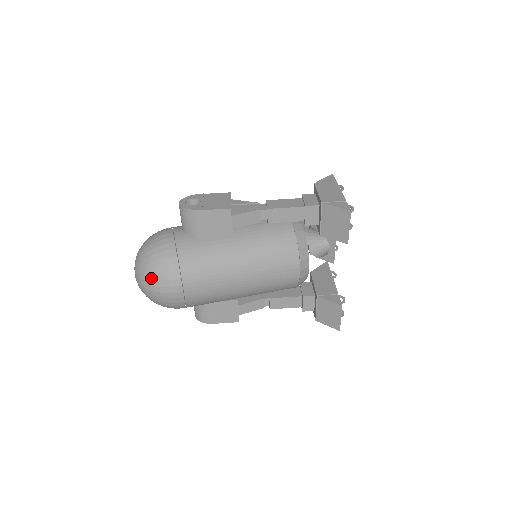
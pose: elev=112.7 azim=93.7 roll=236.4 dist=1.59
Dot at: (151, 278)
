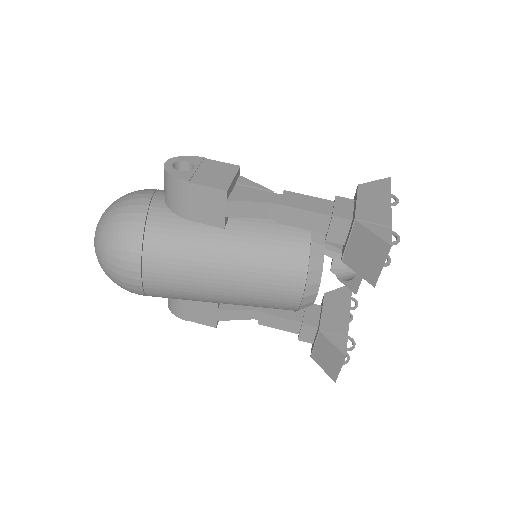
Dot at: (106, 251)
